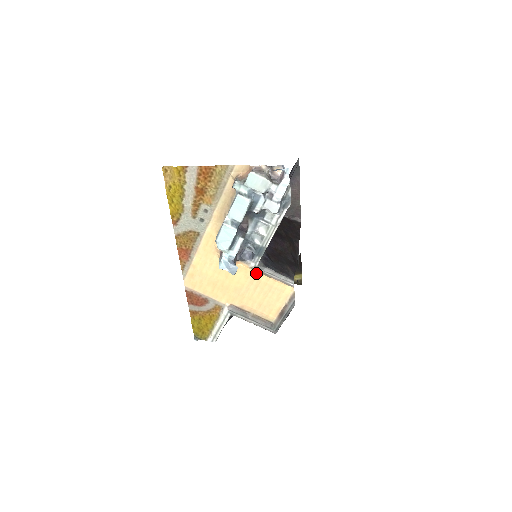
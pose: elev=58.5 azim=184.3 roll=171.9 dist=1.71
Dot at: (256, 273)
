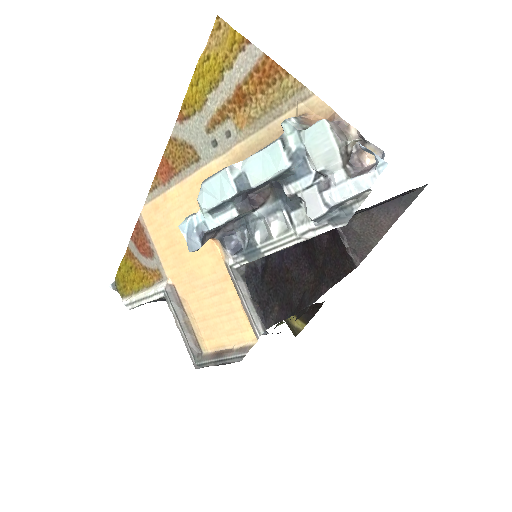
Dot at: (228, 276)
